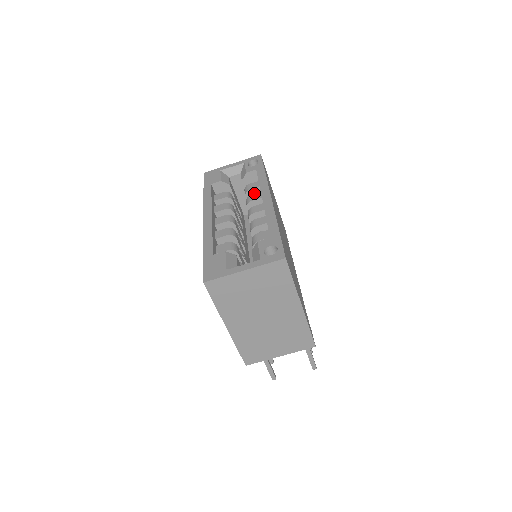
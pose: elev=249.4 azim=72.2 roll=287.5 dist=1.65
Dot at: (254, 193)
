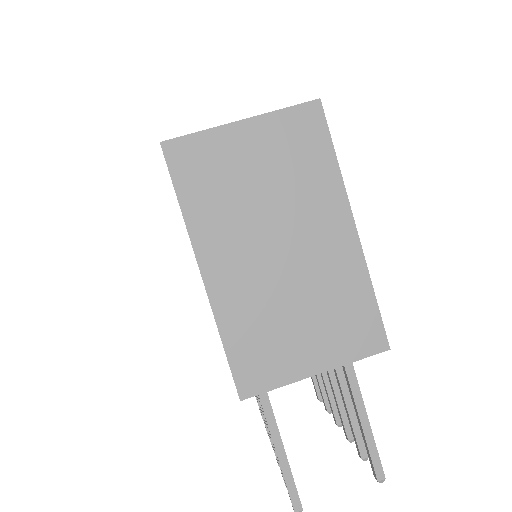
Dot at: occluded
